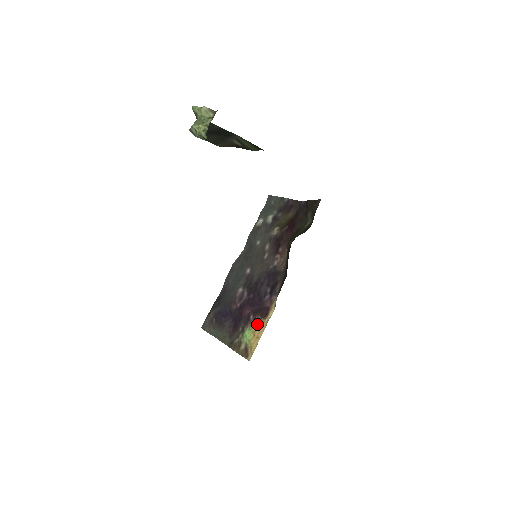
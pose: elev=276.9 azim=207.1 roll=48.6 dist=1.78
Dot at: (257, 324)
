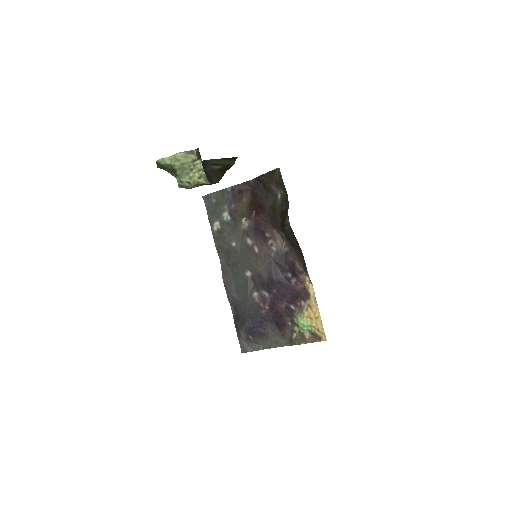
Dot at: (306, 308)
